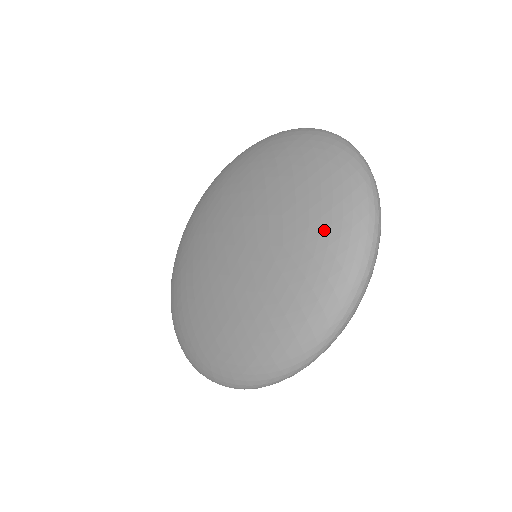
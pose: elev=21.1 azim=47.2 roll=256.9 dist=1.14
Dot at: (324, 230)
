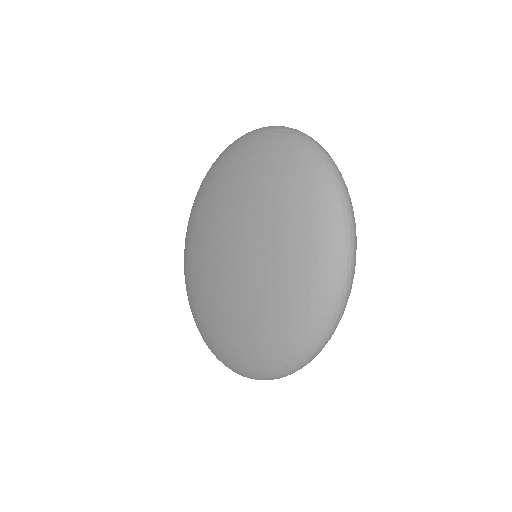
Dot at: (292, 180)
